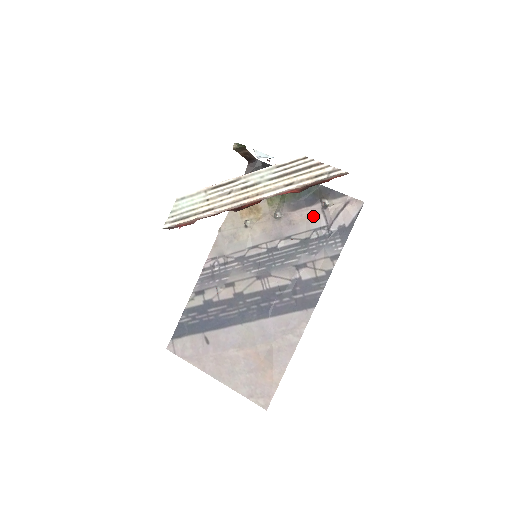
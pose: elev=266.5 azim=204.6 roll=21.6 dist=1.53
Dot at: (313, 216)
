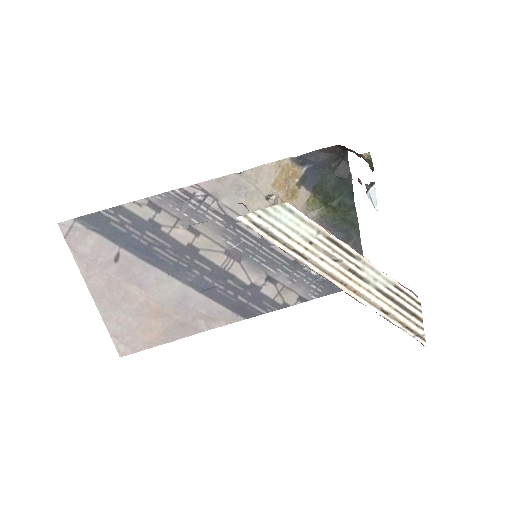
Dot at: occluded
